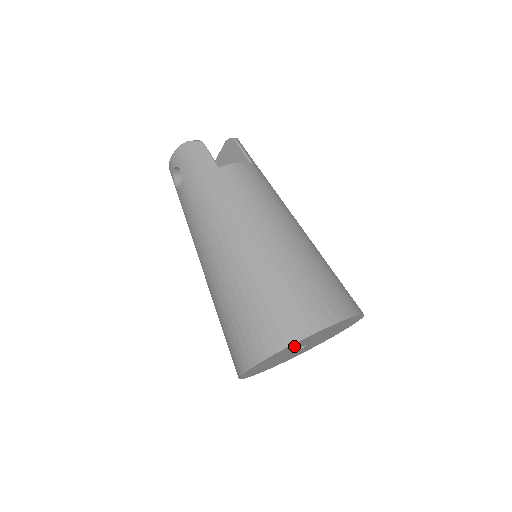
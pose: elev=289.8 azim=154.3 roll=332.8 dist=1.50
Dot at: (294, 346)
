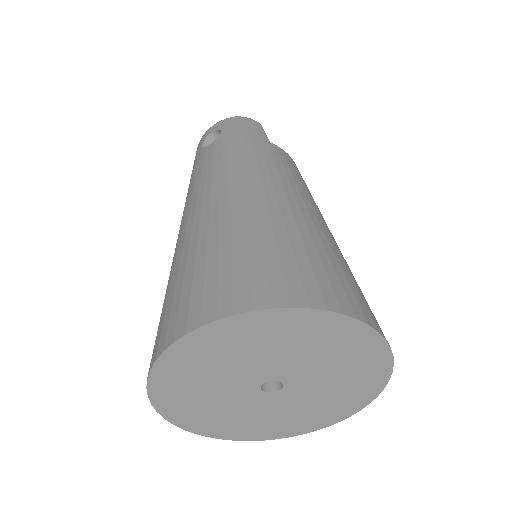
Dot at: (289, 335)
